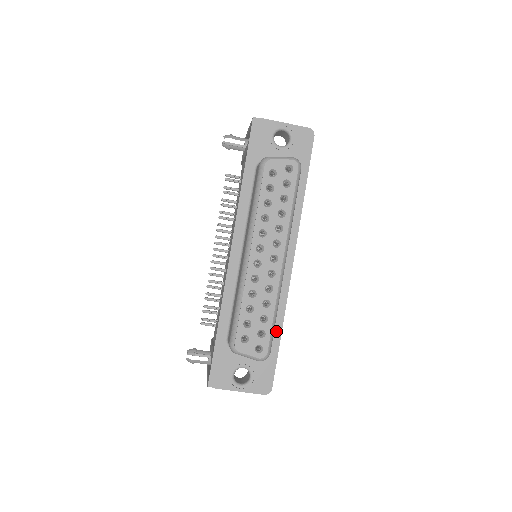
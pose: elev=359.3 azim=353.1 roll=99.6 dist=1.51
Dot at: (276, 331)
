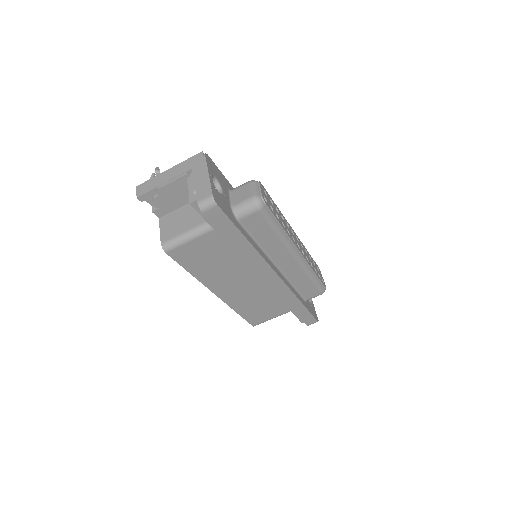
Dot at: (248, 236)
